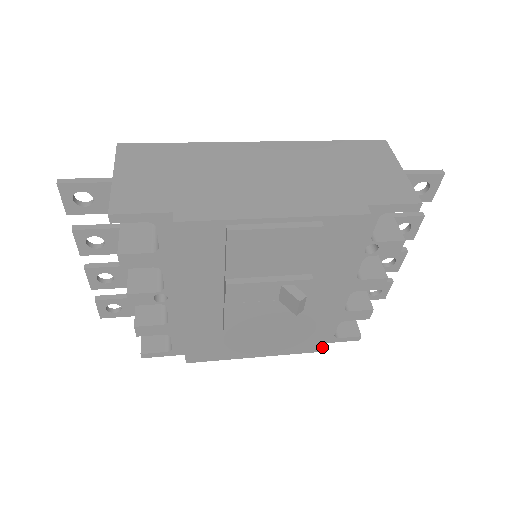
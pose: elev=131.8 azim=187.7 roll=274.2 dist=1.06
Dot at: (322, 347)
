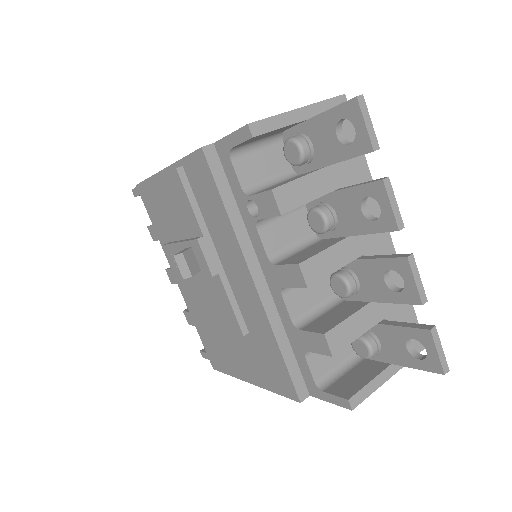
Dot at: (295, 391)
